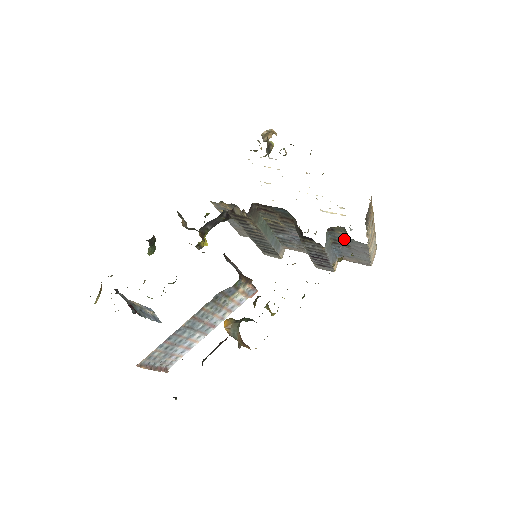
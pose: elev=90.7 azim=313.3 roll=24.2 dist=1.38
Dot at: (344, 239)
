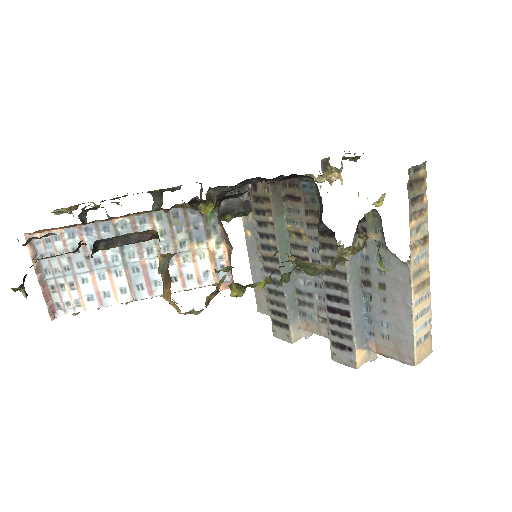
Dot at: occluded
